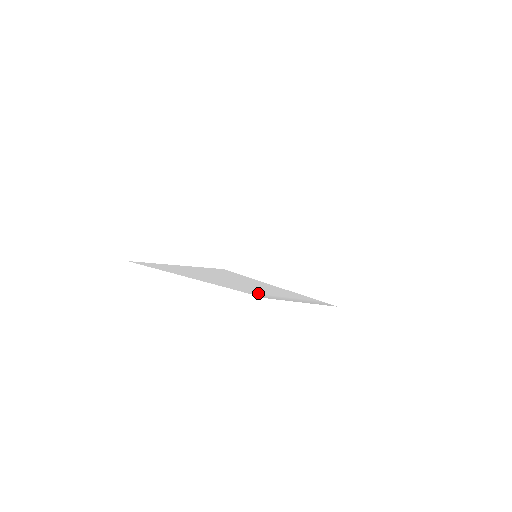
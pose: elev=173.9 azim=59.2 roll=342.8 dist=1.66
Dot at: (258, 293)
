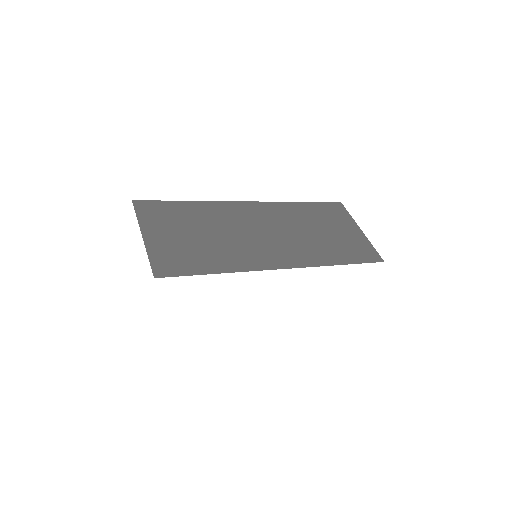
Dot at: occluded
